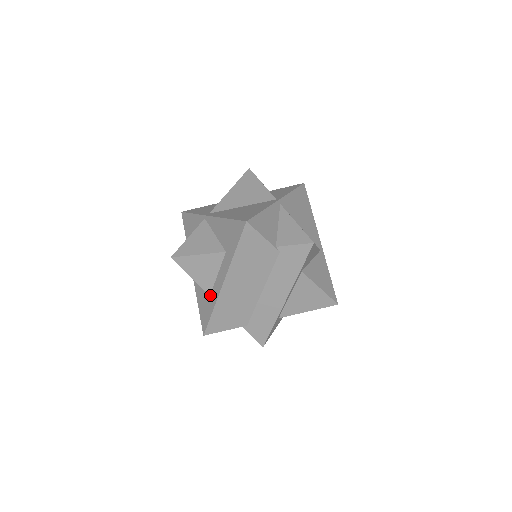
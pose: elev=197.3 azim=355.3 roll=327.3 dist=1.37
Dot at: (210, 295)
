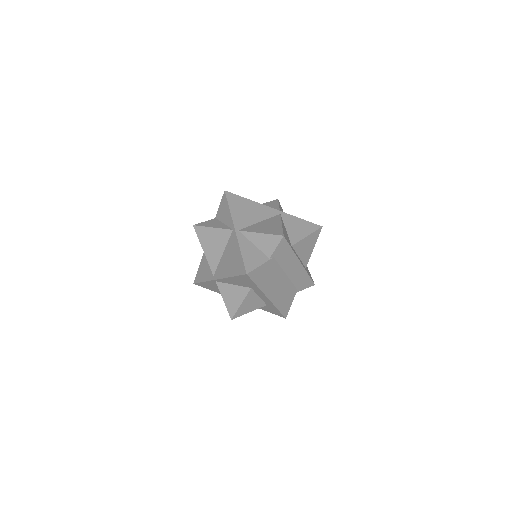
Dot at: (267, 305)
